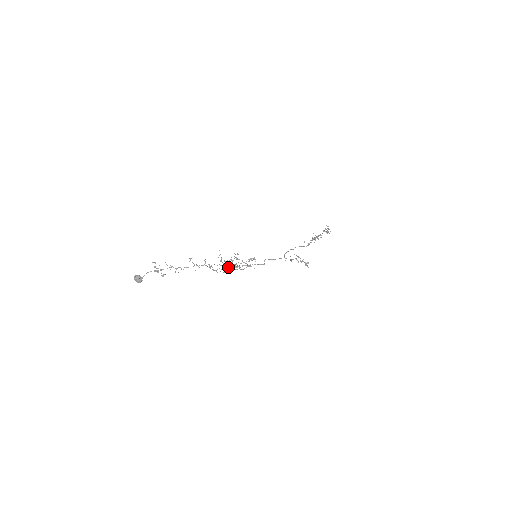
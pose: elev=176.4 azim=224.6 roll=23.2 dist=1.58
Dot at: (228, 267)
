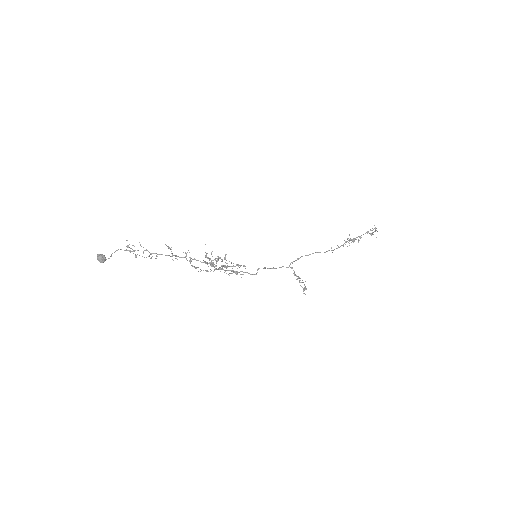
Dot at: (212, 266)
